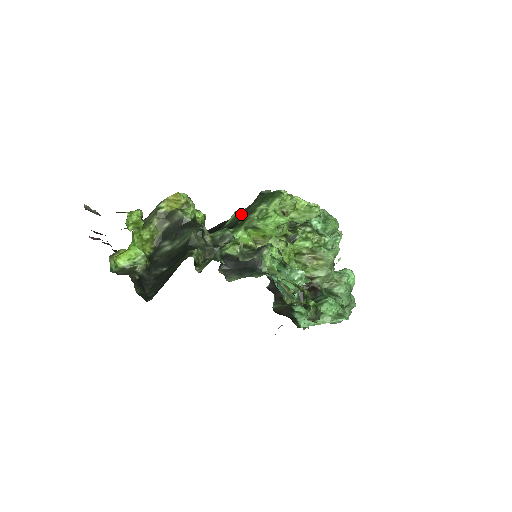
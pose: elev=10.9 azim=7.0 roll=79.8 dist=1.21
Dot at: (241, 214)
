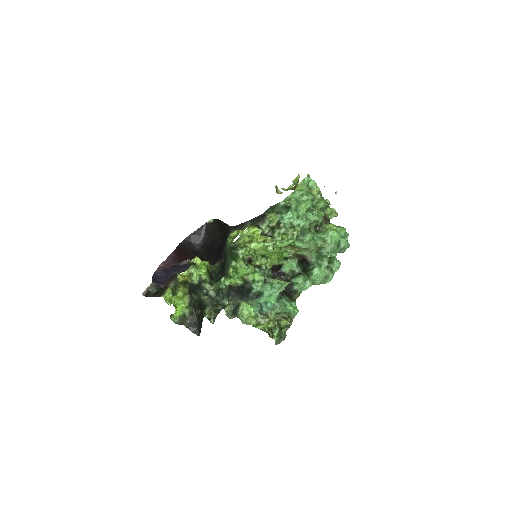
Dot at: (228, 254)
